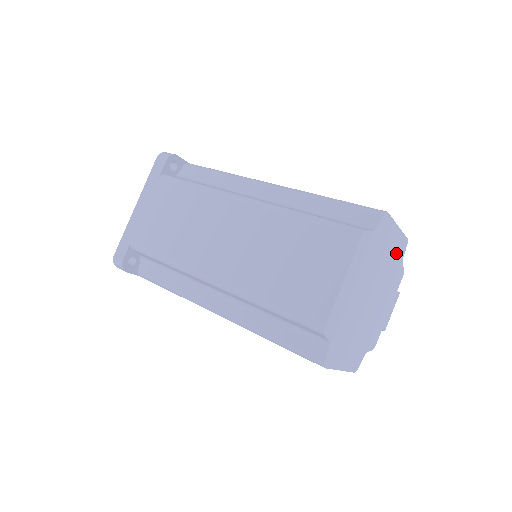
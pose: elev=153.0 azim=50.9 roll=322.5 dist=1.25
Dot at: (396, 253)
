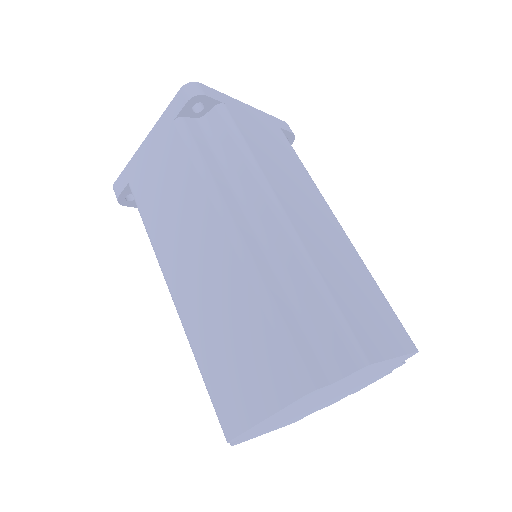
Dot at: (388, 365)
